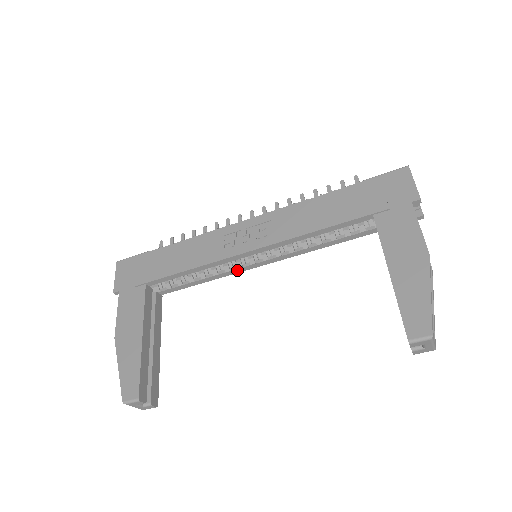
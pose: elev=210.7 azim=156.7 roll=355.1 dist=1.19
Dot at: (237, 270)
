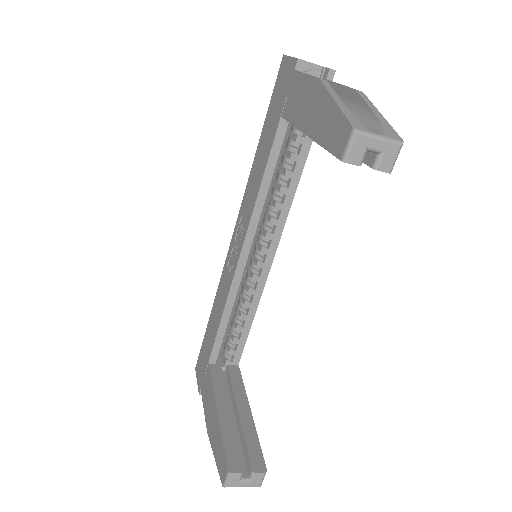
Dot at: (260, 284)
